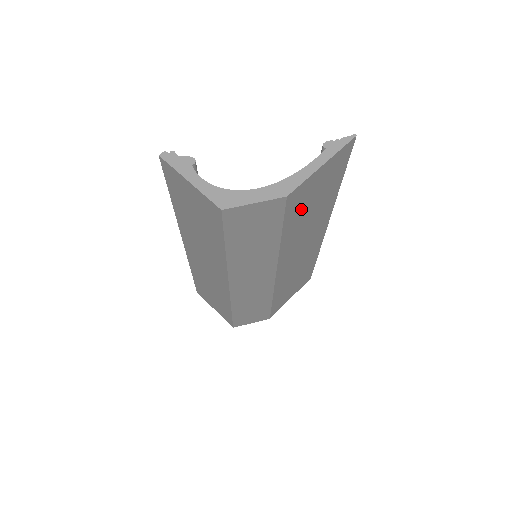
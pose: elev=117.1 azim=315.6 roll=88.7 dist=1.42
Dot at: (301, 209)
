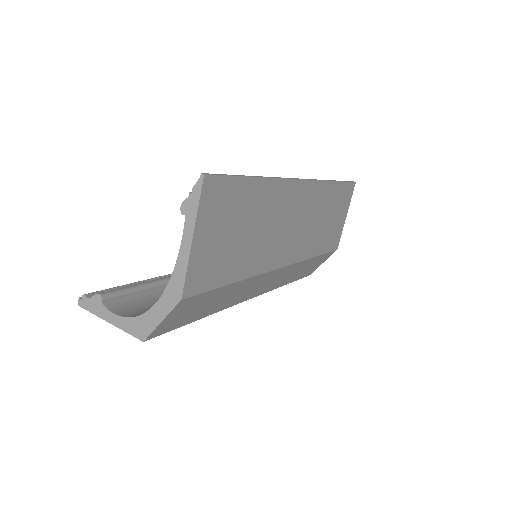
Dot at: (226, 257)
